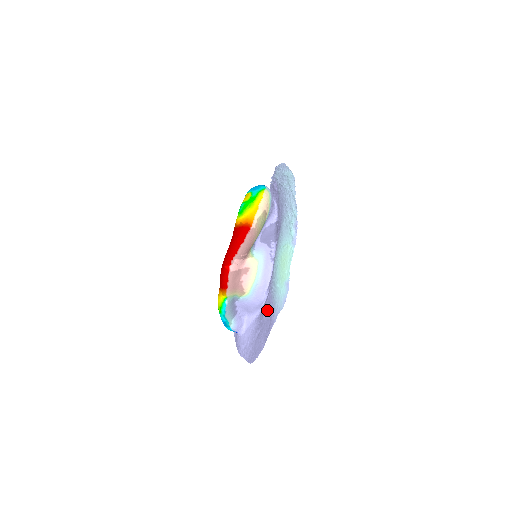
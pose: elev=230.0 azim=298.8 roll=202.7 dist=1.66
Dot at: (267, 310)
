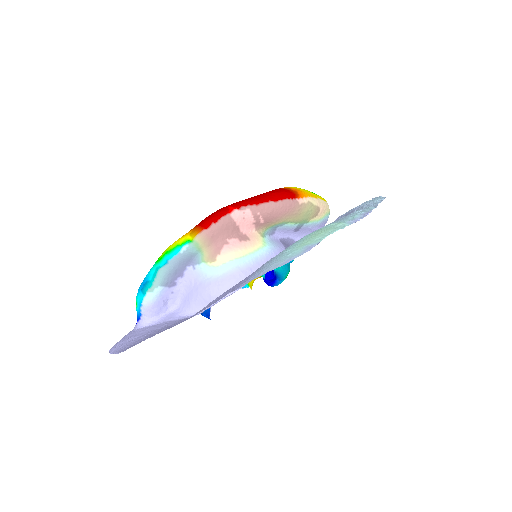
Dot at: (230, 289)
